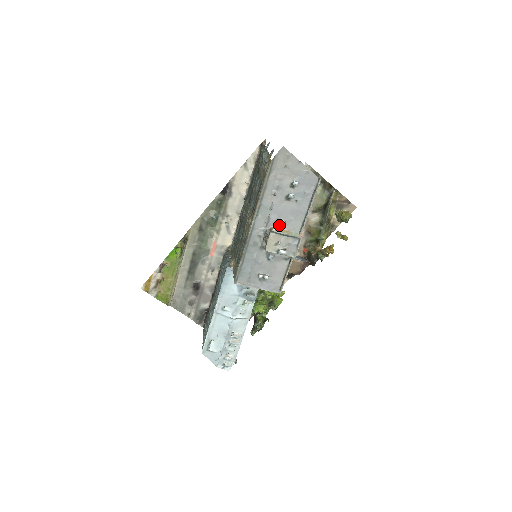
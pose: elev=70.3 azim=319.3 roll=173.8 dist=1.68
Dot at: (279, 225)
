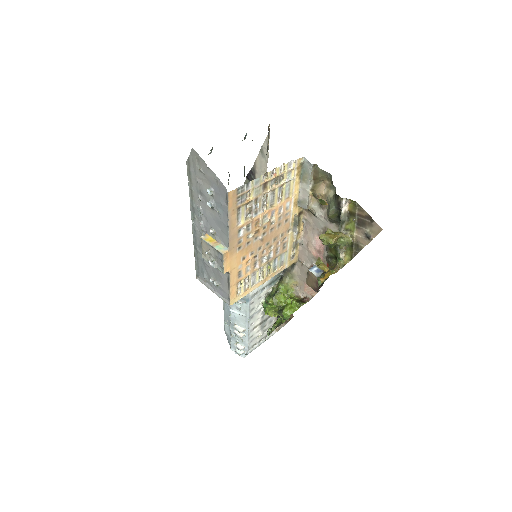
Dot at: (212, 233)
